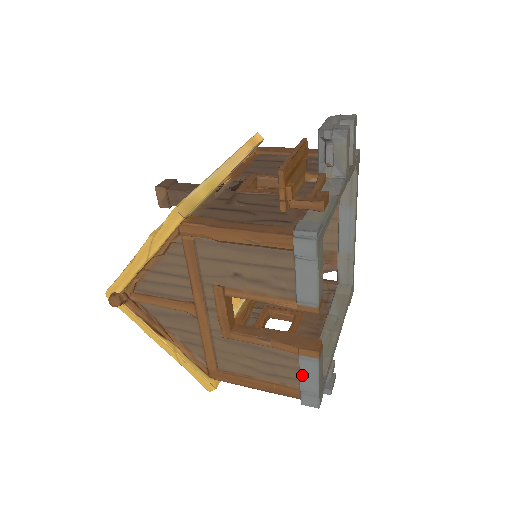
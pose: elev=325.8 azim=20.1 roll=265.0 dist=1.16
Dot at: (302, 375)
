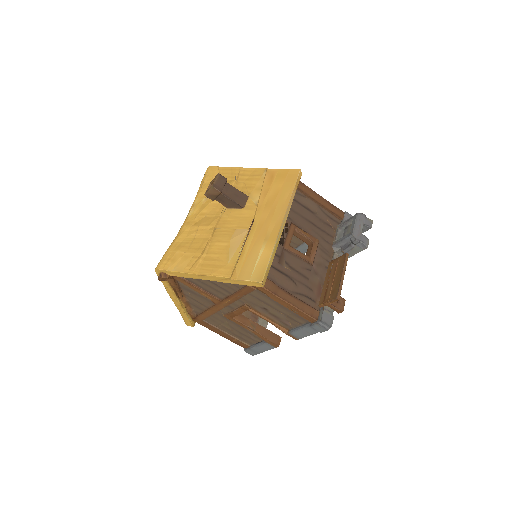
Dot at: (259, 346)
